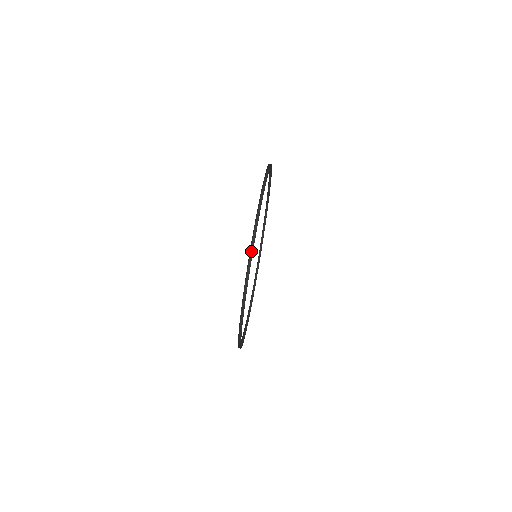
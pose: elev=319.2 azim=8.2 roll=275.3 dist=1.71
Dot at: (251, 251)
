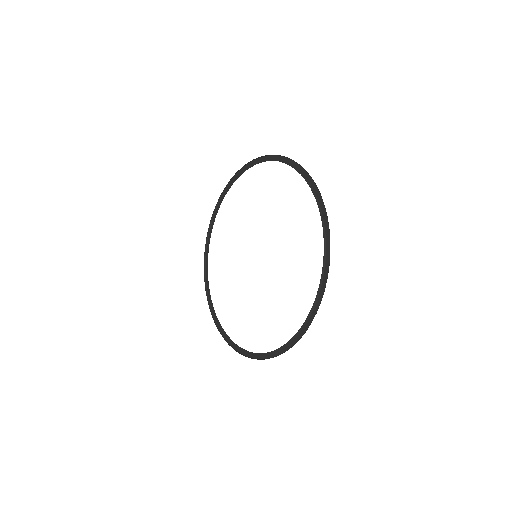
Dot at: (313, 306)
